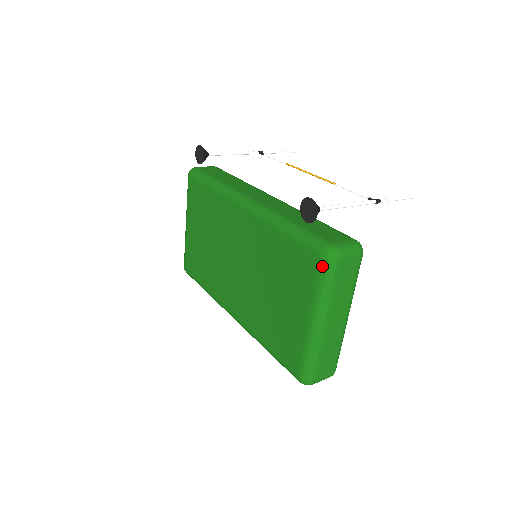
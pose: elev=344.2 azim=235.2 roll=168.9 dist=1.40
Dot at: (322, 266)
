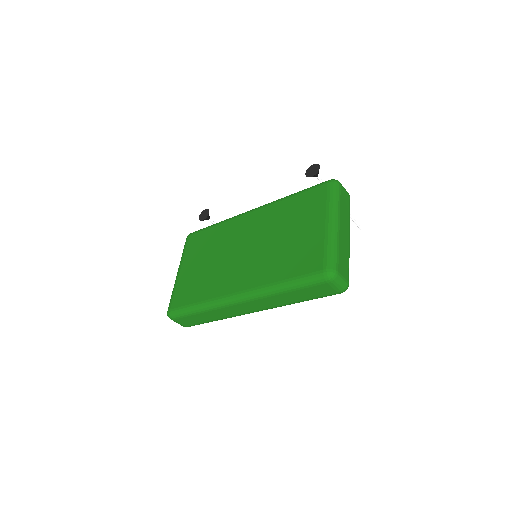
Dot at: (330, 187)
